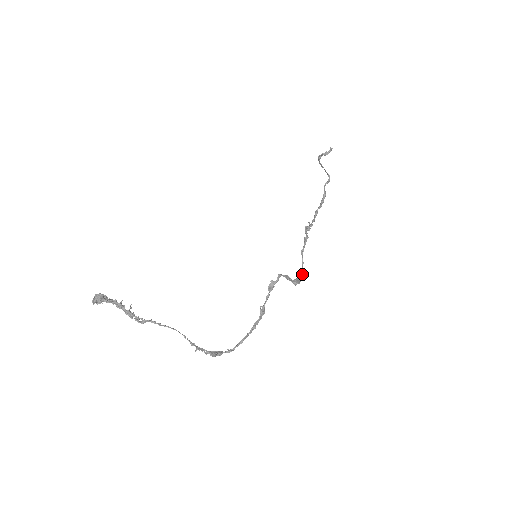
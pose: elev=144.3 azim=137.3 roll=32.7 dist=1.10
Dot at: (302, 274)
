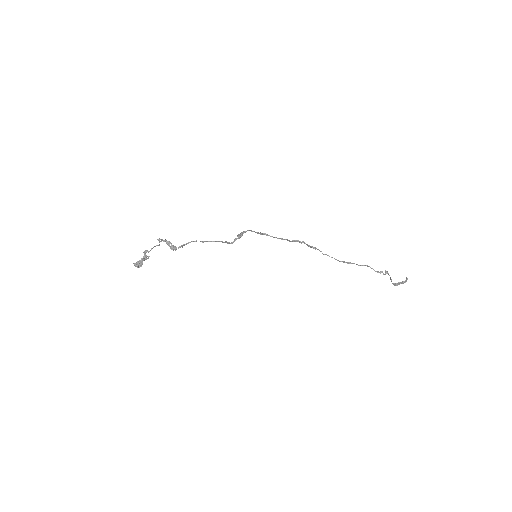
Dot at: (278, 238)
